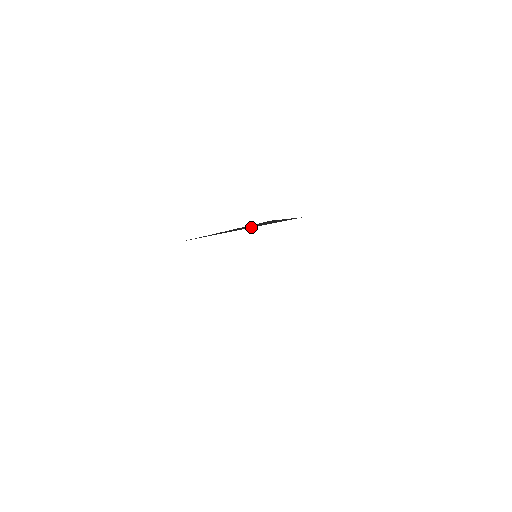
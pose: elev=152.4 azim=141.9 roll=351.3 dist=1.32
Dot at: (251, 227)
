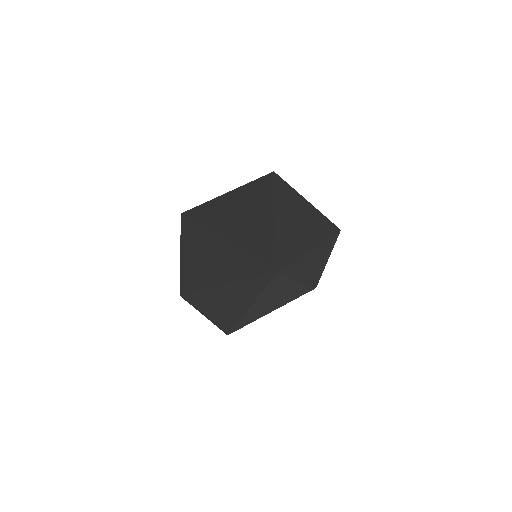
Dot at: occluded
